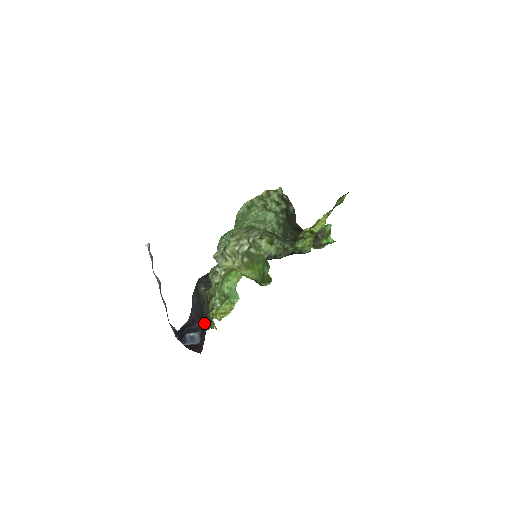
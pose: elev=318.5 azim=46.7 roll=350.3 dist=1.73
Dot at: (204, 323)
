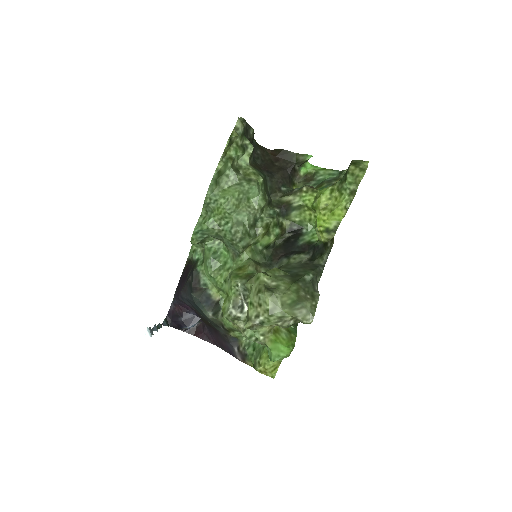
Dot at: (222, 339)
